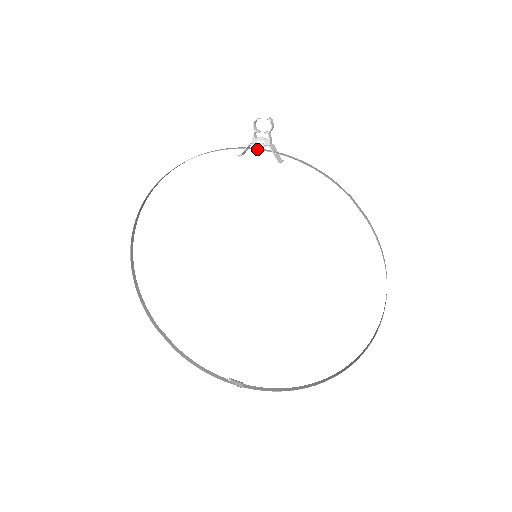
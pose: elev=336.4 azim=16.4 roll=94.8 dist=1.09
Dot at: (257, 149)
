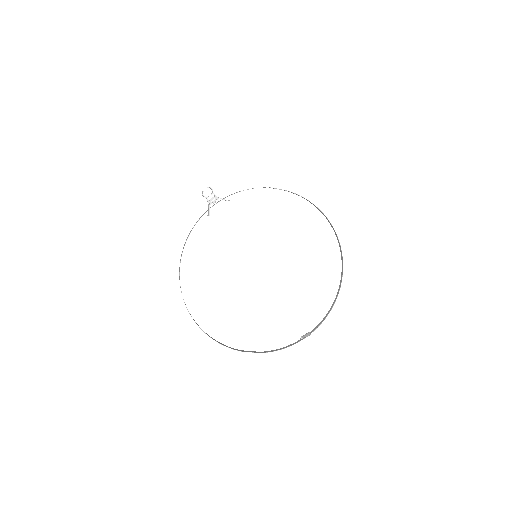
Dot at: occluded
